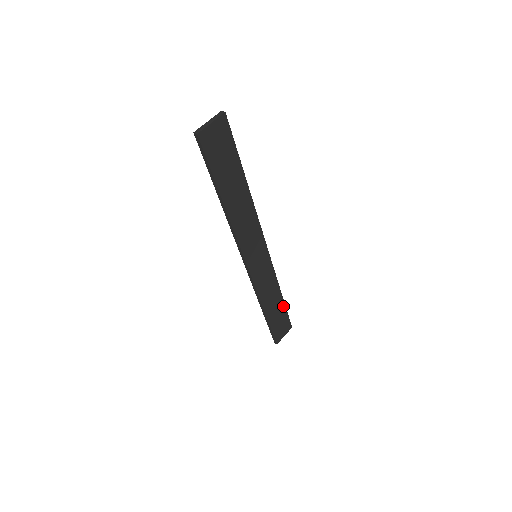
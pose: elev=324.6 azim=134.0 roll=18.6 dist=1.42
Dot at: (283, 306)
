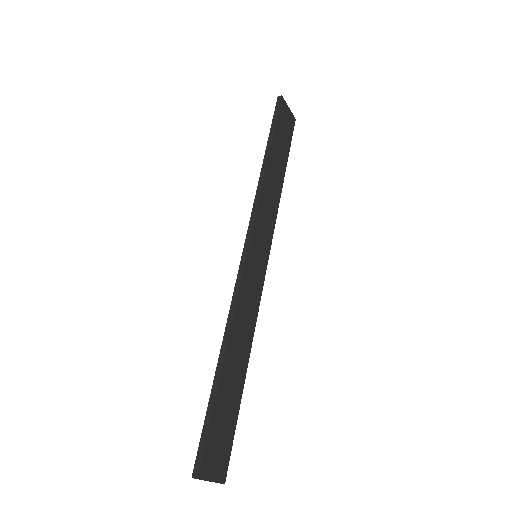
Dot at: (238, 399)
